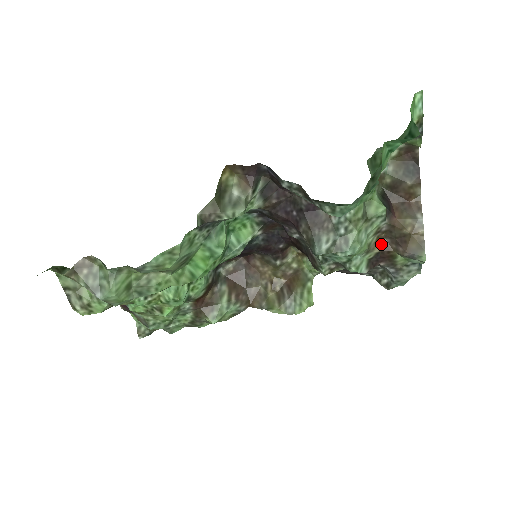
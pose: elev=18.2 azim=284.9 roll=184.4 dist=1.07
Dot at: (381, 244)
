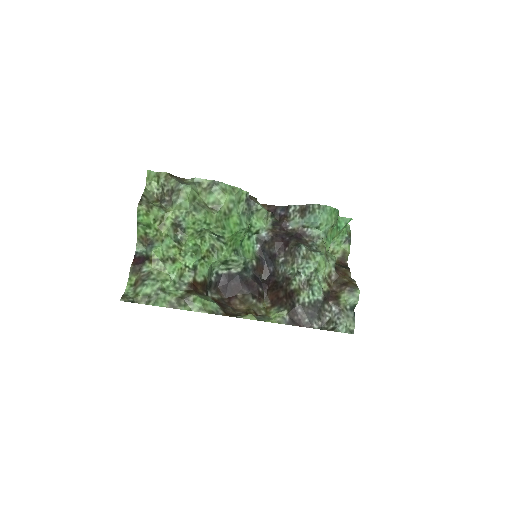
Dot at: (330, 289)
